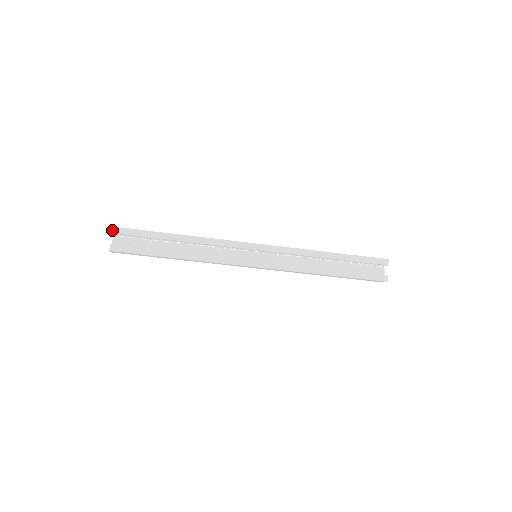
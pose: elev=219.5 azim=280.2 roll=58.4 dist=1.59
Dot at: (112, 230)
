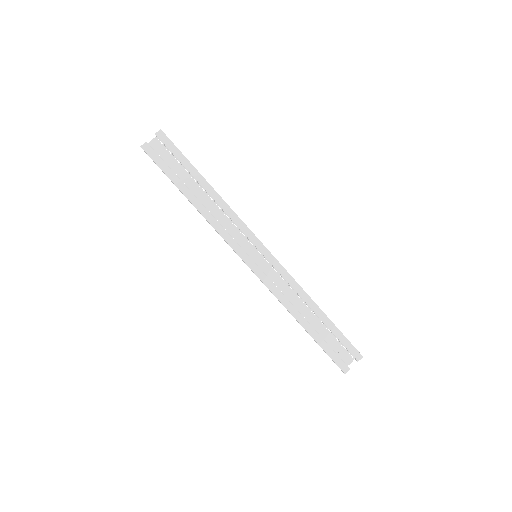
Dot at: (158, 131)
